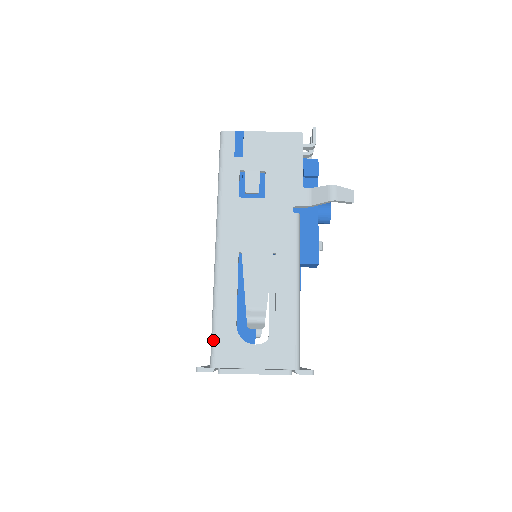
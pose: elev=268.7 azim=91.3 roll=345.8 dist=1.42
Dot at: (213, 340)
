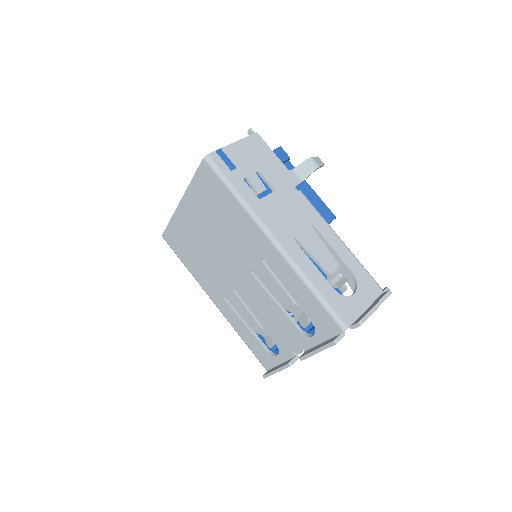
Dot at: (331, 311)
